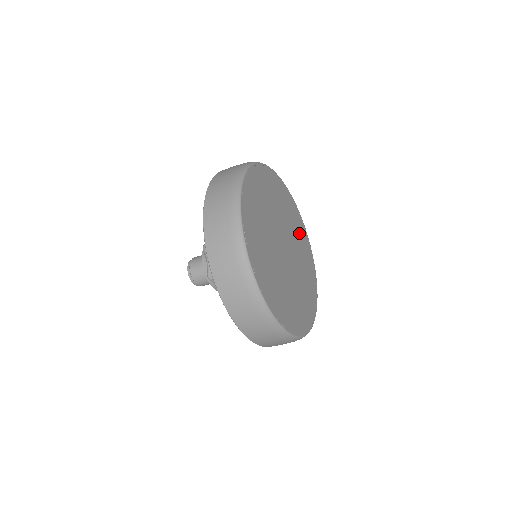
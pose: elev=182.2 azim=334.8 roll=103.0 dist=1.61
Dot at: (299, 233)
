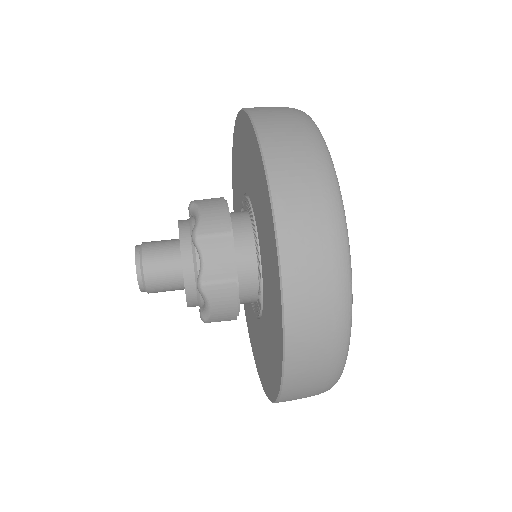
Dot at: occluded
